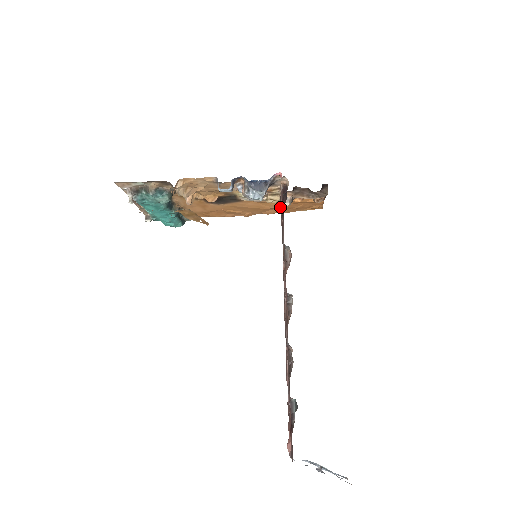
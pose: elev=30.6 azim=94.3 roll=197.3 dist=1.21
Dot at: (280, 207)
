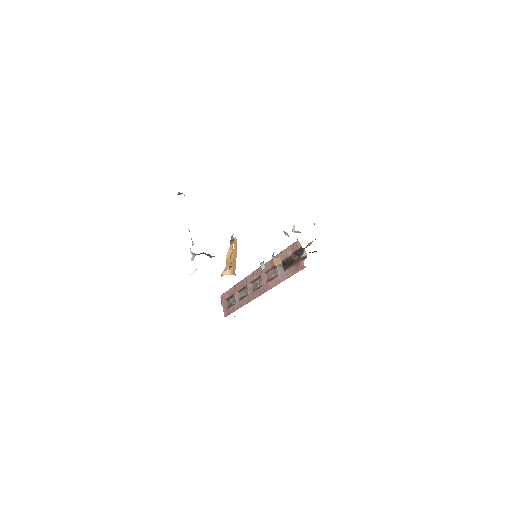
Dot at: occluded
